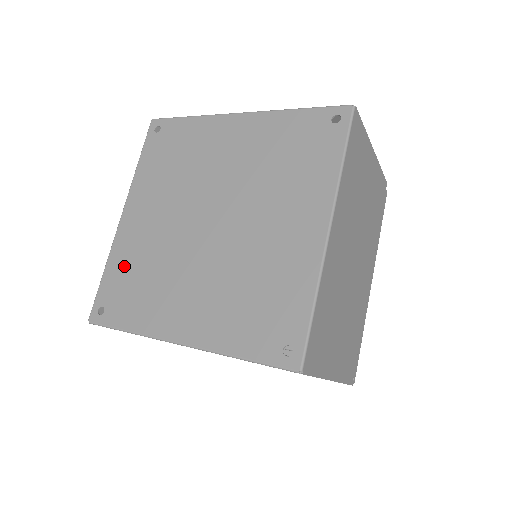
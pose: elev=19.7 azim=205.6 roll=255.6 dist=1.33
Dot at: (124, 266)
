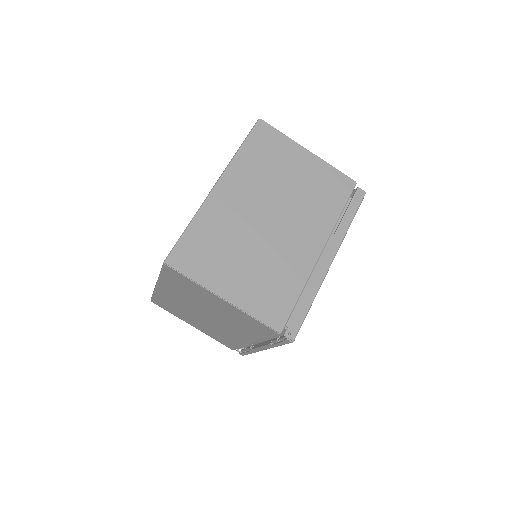
Dot at: occluded
